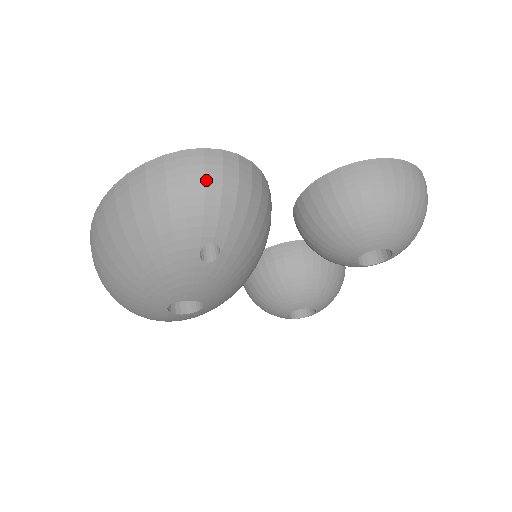
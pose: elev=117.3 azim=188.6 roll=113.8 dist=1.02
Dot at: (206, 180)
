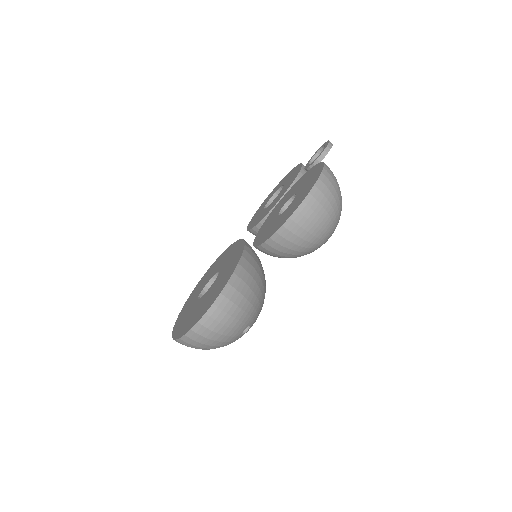
Dot at: (216, 332)
